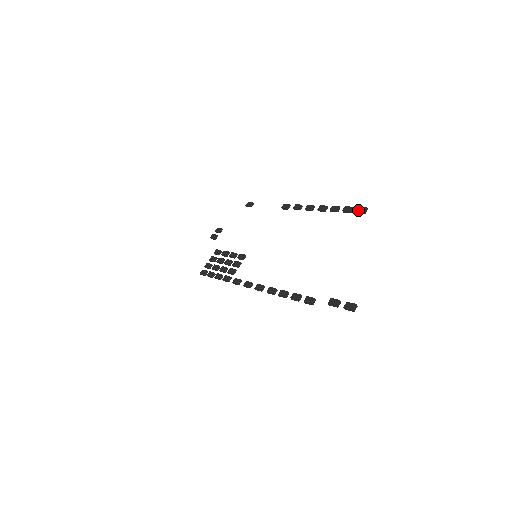
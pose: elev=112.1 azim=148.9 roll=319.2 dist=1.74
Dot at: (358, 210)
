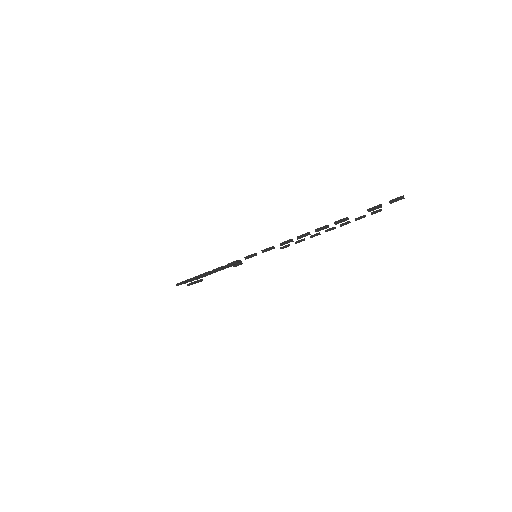
Dot at: occluded
